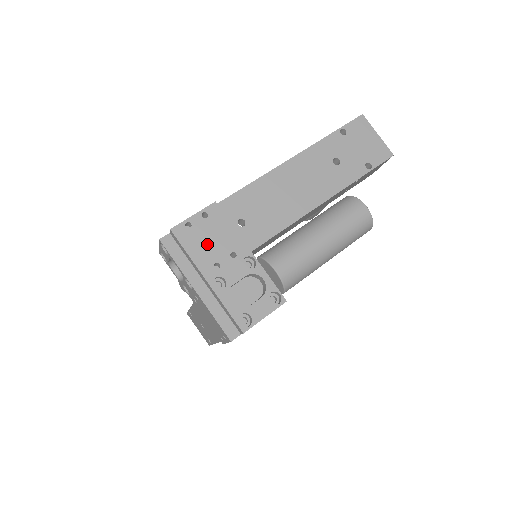
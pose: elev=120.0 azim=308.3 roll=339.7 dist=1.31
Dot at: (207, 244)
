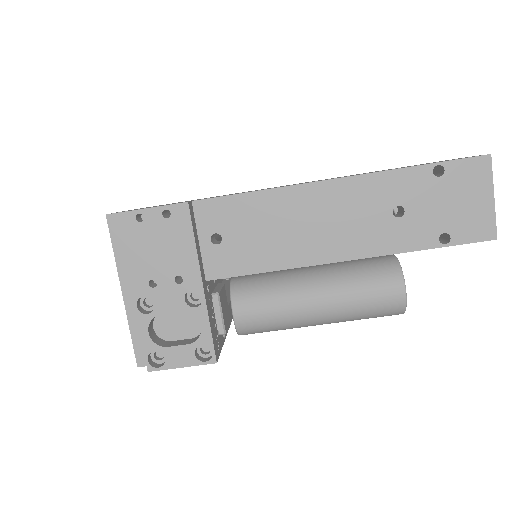
Dot at: (152, 252)
